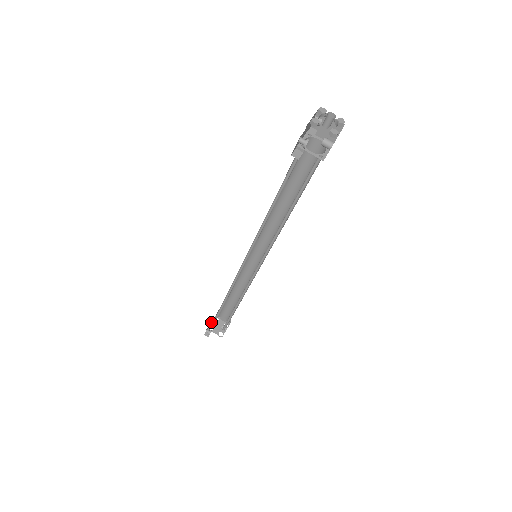
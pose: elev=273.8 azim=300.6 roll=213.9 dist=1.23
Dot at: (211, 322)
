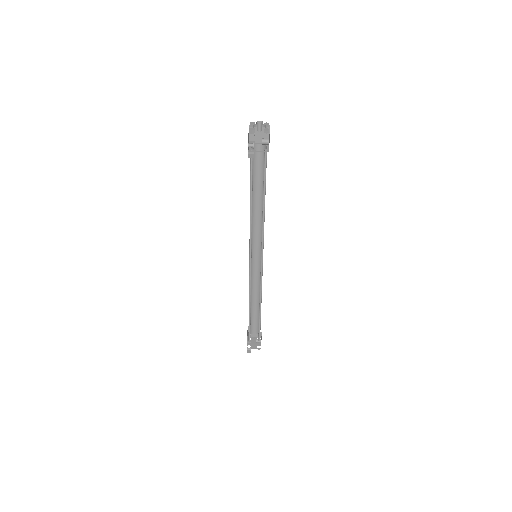
Dot at: occluded
